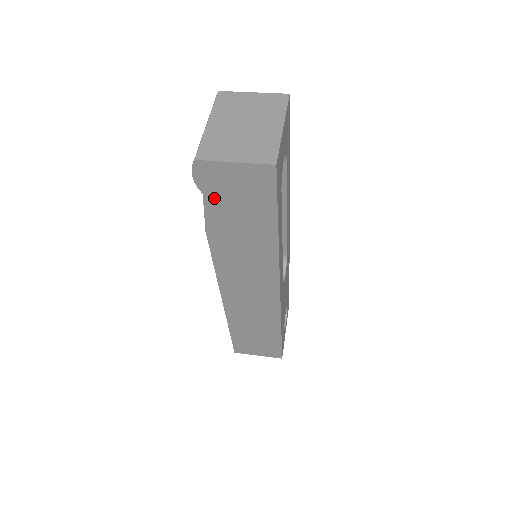
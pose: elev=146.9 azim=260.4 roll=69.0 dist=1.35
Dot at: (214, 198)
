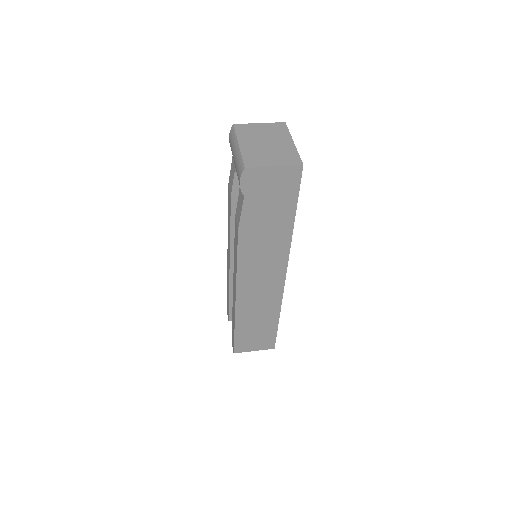
Dot at: (252, 199)
